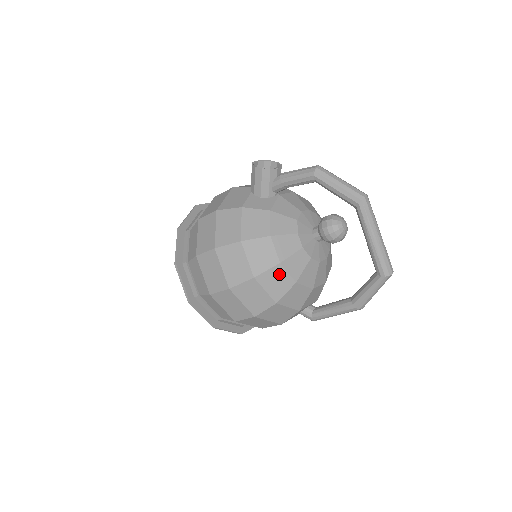
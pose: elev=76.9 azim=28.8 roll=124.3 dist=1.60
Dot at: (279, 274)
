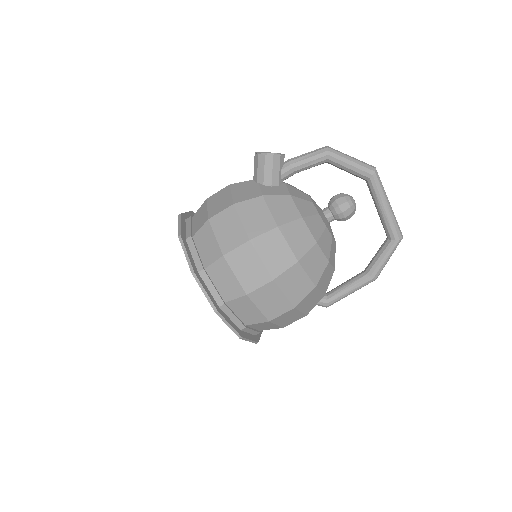
Dot at: (316, 255)
